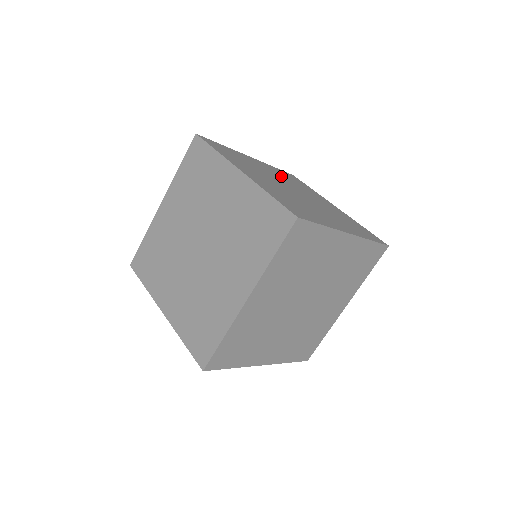
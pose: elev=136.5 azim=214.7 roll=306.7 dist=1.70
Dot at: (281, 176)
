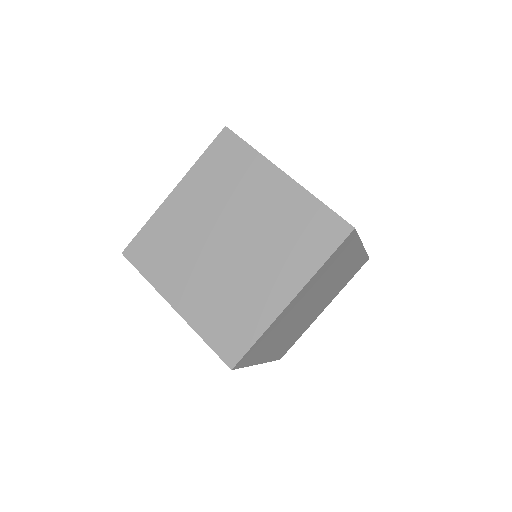
Dot at: occluded
